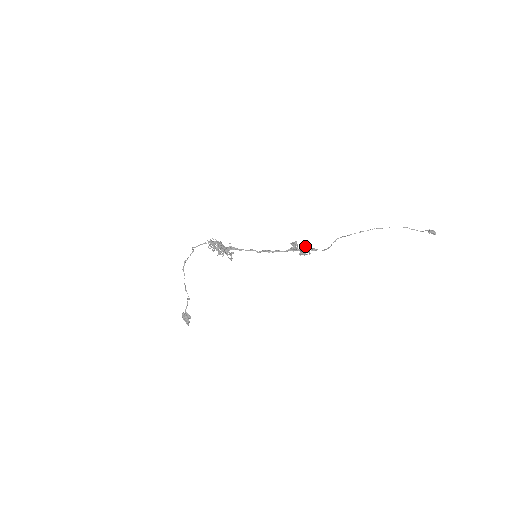
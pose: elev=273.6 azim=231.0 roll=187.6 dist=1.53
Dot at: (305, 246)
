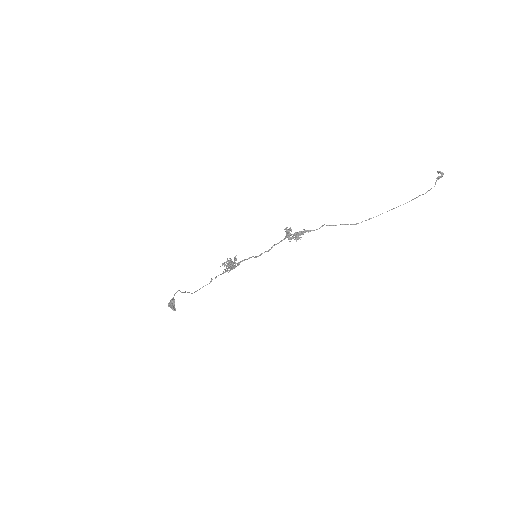
Dot at: (300, 231)
